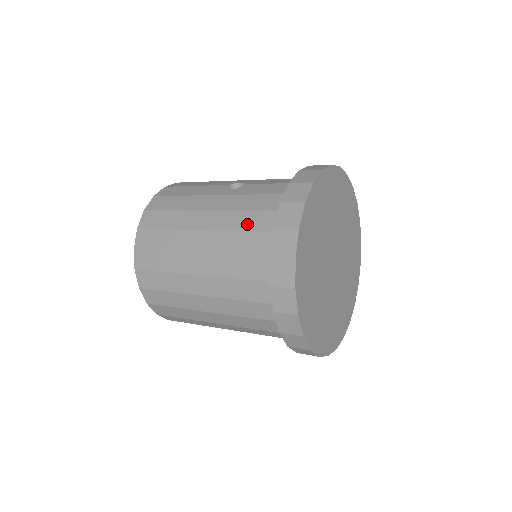
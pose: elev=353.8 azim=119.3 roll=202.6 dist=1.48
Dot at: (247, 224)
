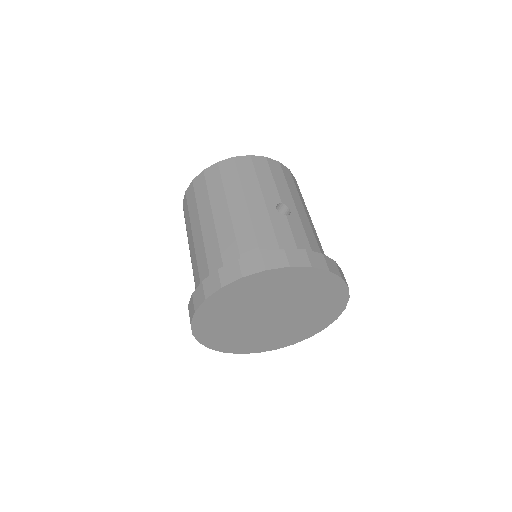
Dot at: (243, 238)
